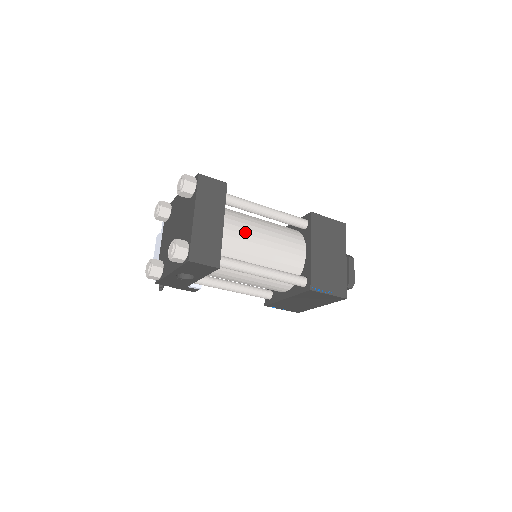
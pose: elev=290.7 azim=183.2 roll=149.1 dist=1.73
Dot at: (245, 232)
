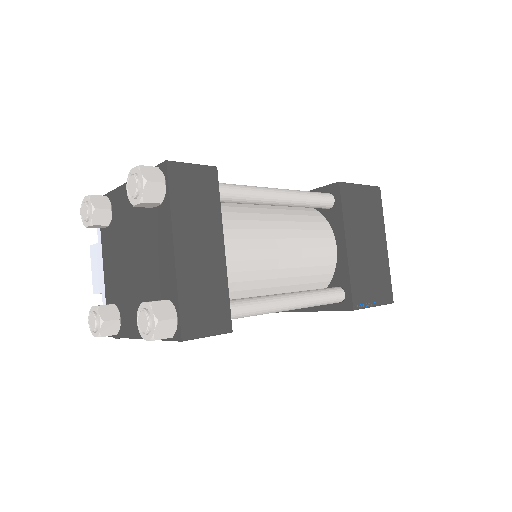
Dot at: (254, 245)
